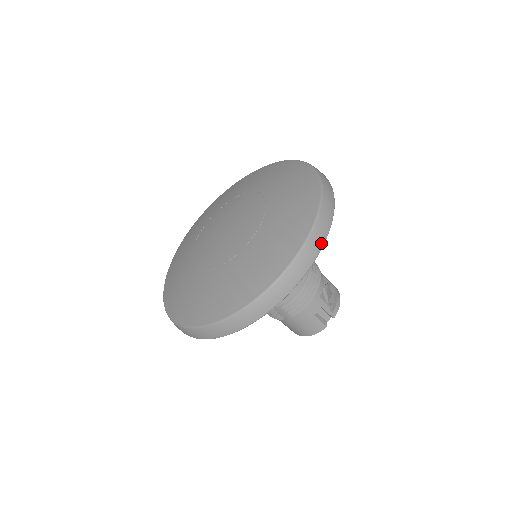
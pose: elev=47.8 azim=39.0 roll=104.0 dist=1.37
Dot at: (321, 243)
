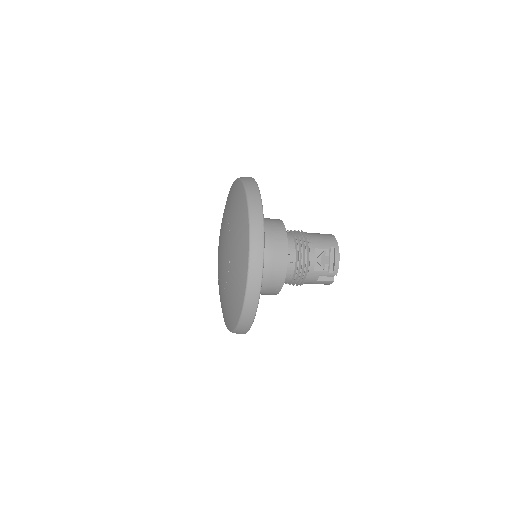
Dot at: (257, 292)
